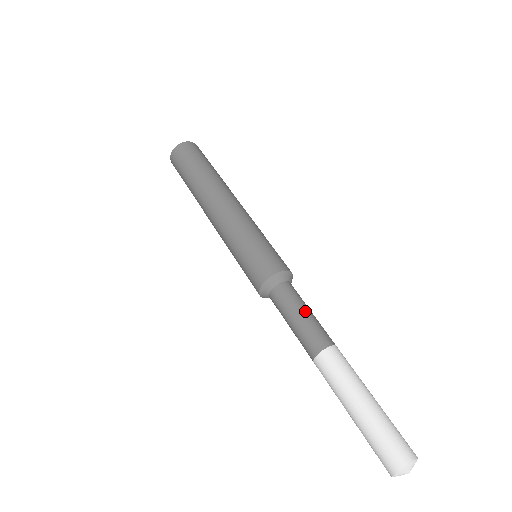
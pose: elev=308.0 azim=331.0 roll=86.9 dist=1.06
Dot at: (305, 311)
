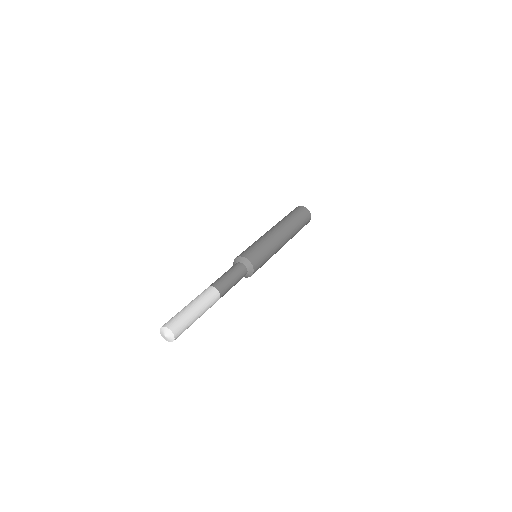
Dot at: (225, 273)
